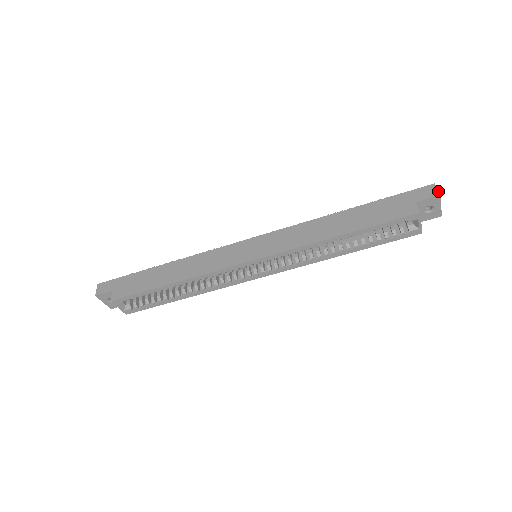
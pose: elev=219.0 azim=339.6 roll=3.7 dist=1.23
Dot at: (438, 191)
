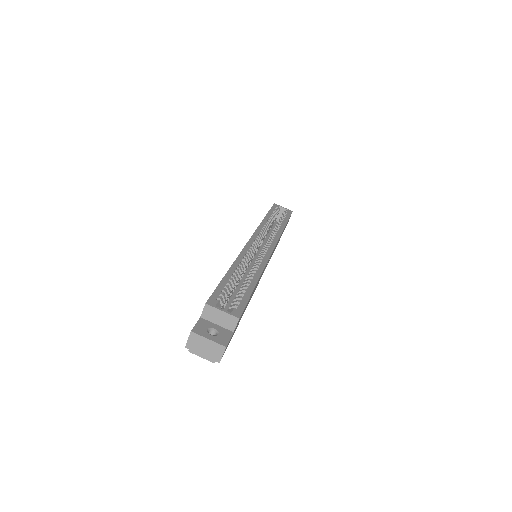
Dot at: occluded
